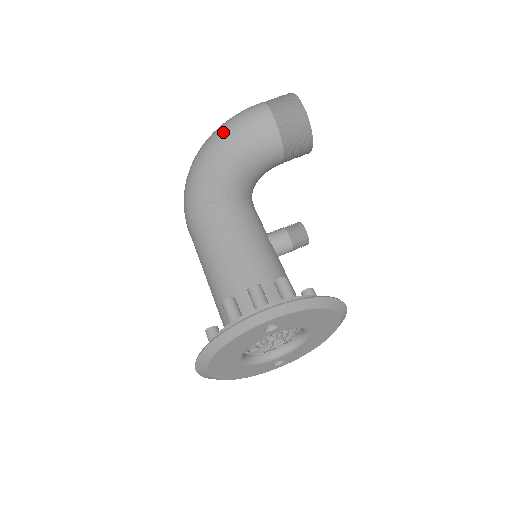
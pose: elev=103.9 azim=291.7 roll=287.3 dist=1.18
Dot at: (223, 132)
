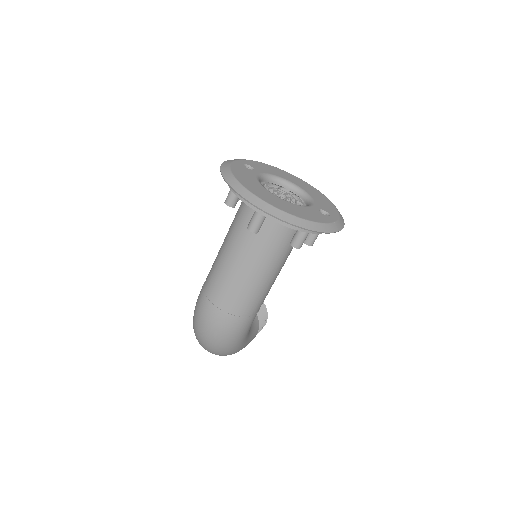
Dot at: occluded
